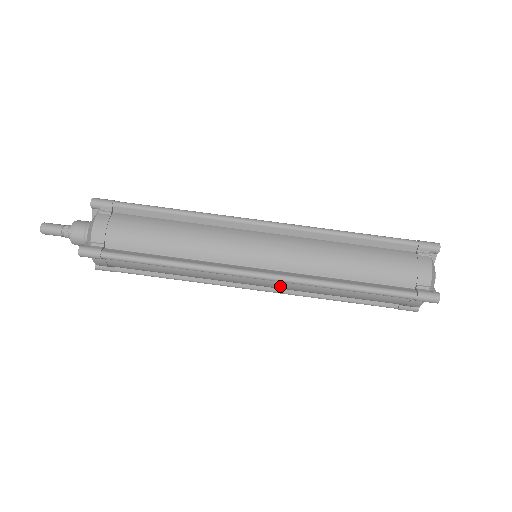
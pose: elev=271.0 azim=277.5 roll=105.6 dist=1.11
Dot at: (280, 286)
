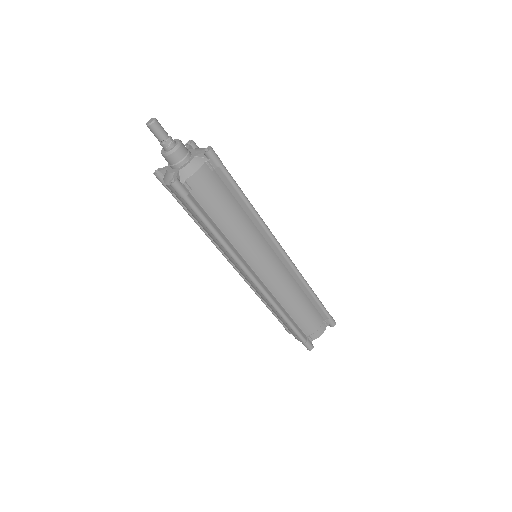
Dot at: (253, 285)
